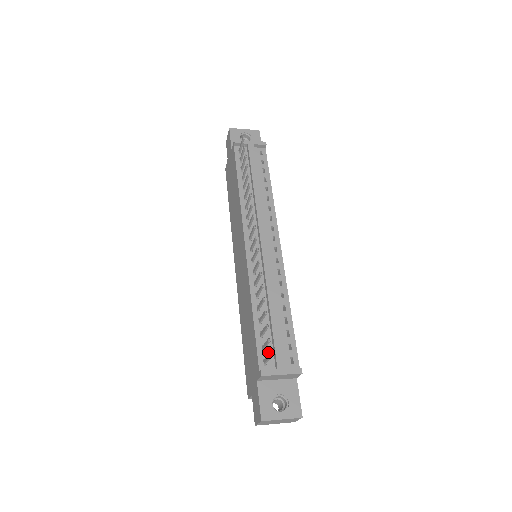
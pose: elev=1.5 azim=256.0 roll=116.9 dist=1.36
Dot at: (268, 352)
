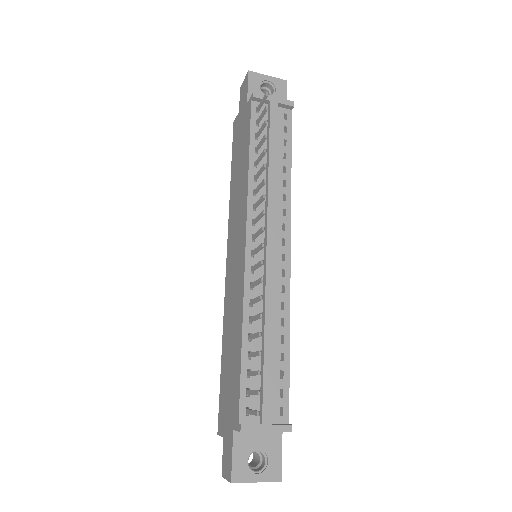
Dot at: (253, 398)
